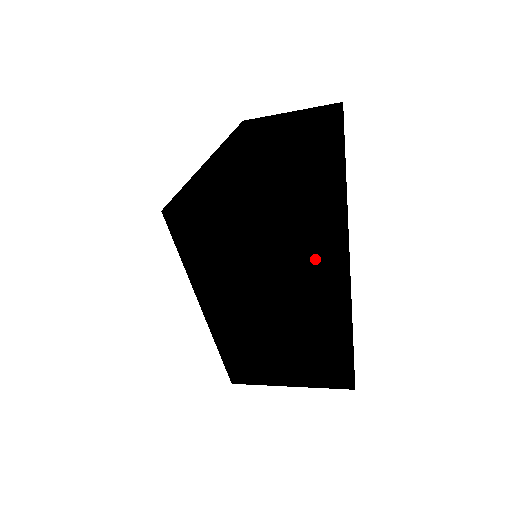
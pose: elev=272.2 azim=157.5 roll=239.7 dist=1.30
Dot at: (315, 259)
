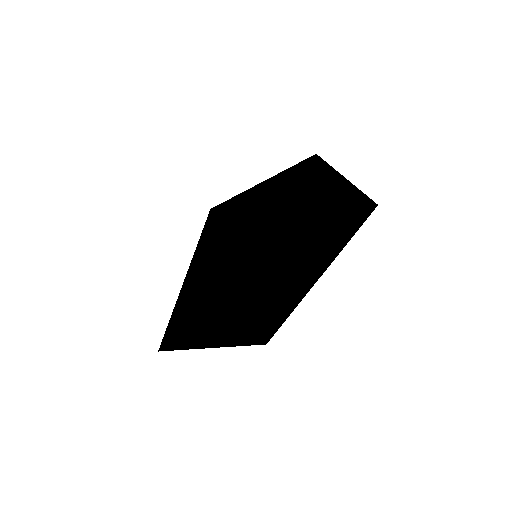
Dot at: (301, 252)
